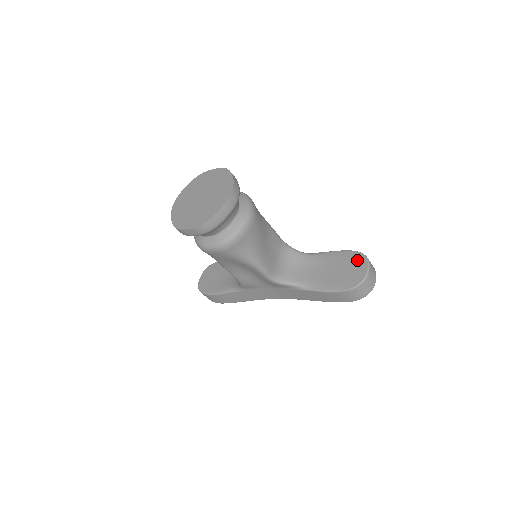
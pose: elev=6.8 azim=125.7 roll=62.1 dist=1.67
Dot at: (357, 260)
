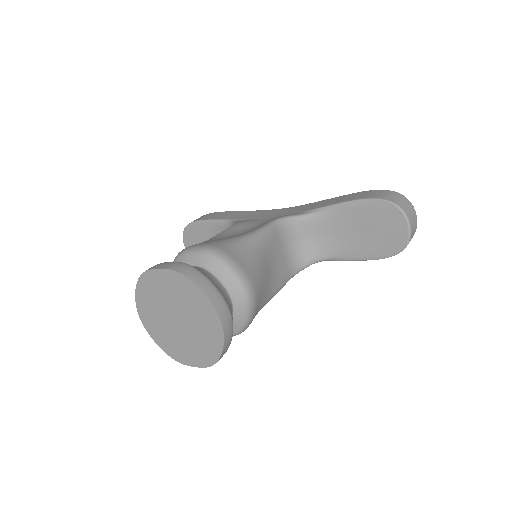
Dot at: (388, 215)
